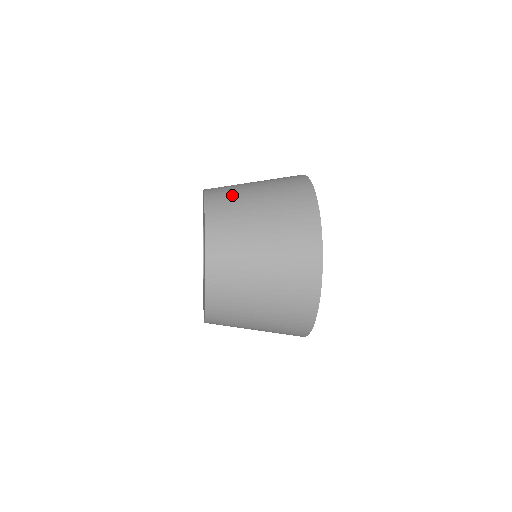
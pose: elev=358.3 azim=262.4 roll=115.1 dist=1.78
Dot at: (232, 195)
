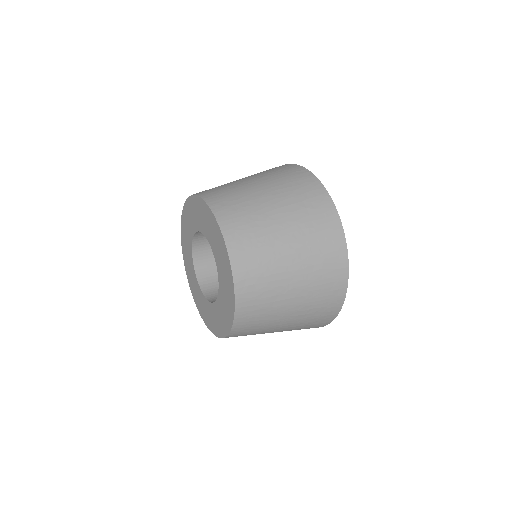
Dot at: occluded
